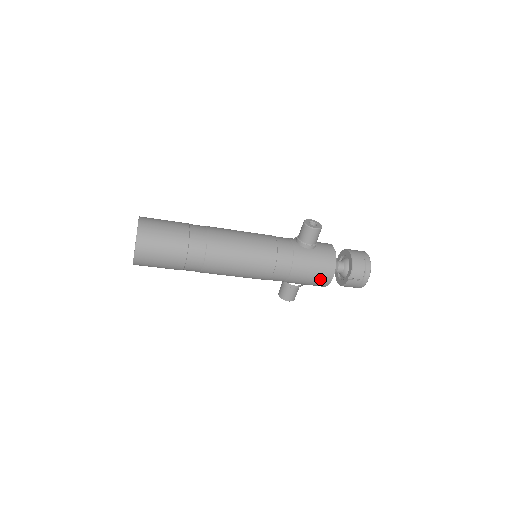
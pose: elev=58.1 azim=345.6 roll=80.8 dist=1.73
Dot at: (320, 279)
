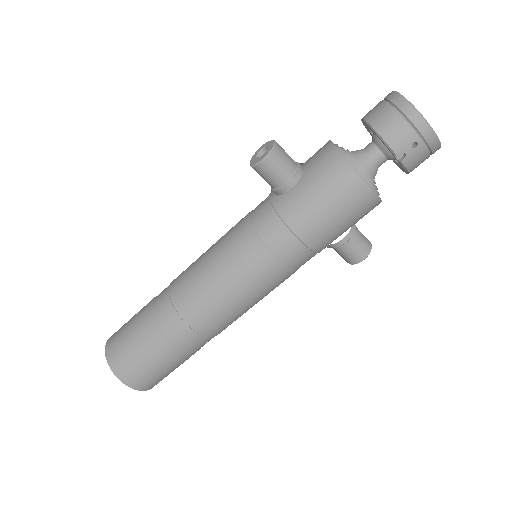
Dot at: (353, 206)
